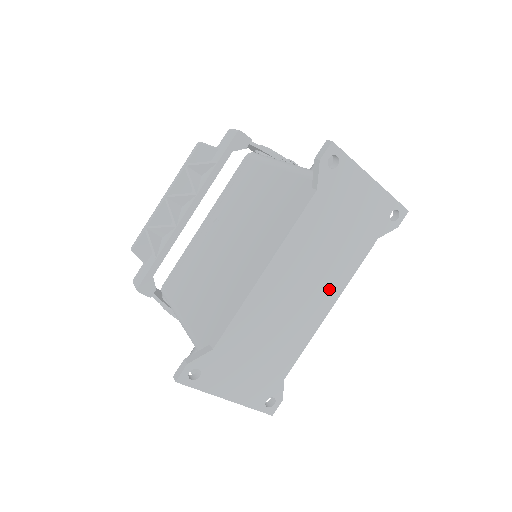
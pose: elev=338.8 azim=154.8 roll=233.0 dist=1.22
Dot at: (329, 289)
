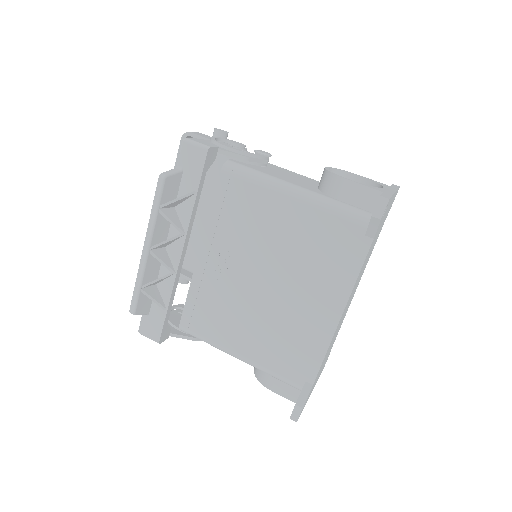
Dot at: (359, 280)
